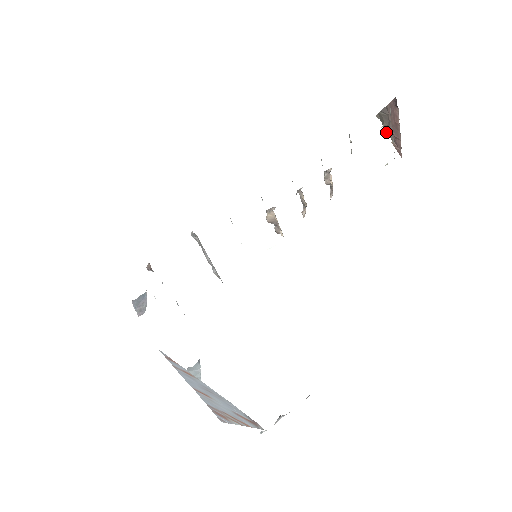
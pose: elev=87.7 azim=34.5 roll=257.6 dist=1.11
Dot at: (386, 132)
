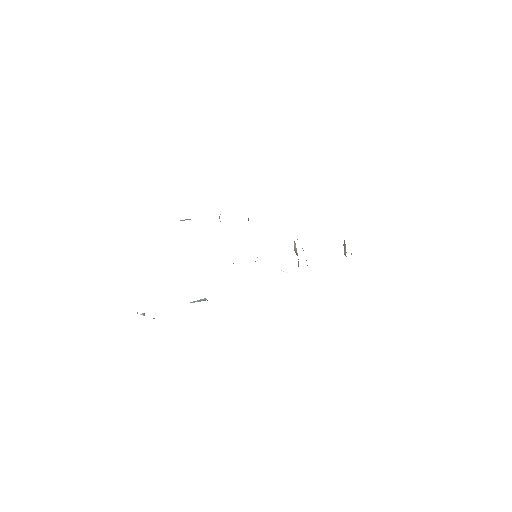
Dot at: occluded
